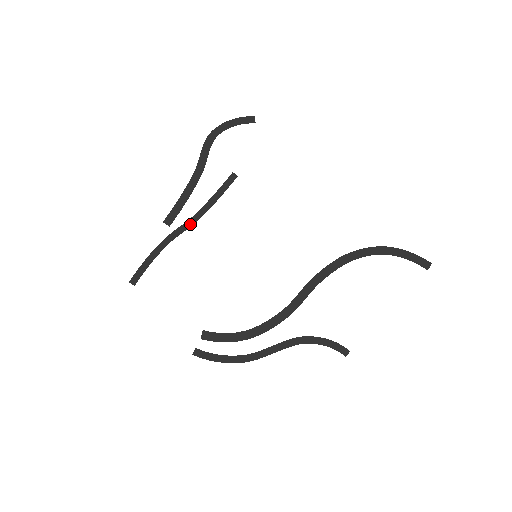
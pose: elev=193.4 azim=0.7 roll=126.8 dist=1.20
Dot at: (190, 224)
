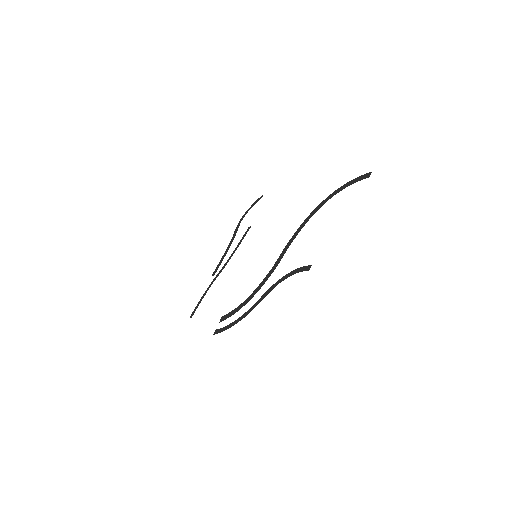
Dot at: (224, 267)
